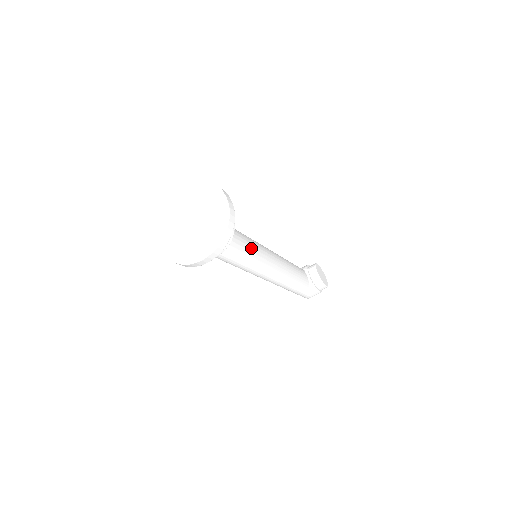
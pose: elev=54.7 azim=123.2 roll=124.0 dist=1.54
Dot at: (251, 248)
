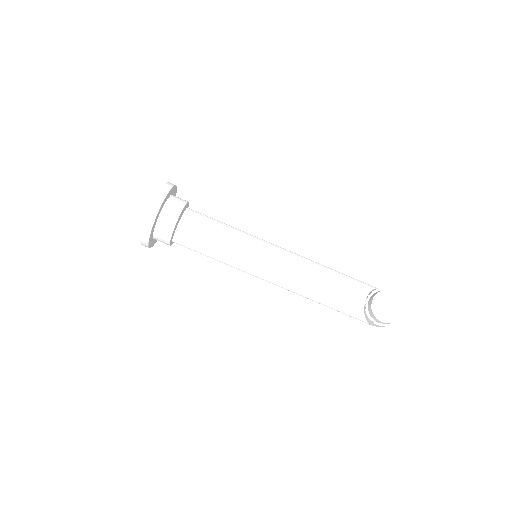
Dot at: (227, 247)
